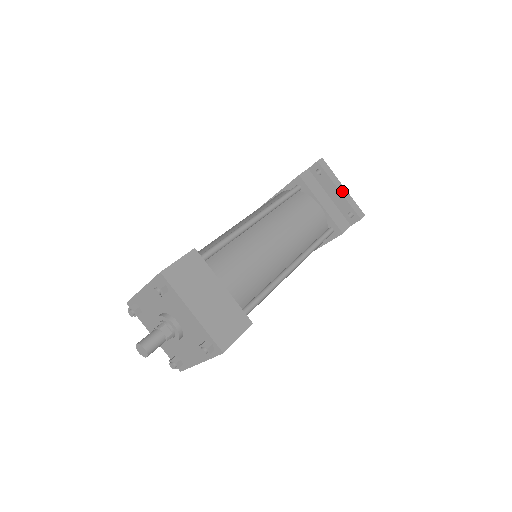
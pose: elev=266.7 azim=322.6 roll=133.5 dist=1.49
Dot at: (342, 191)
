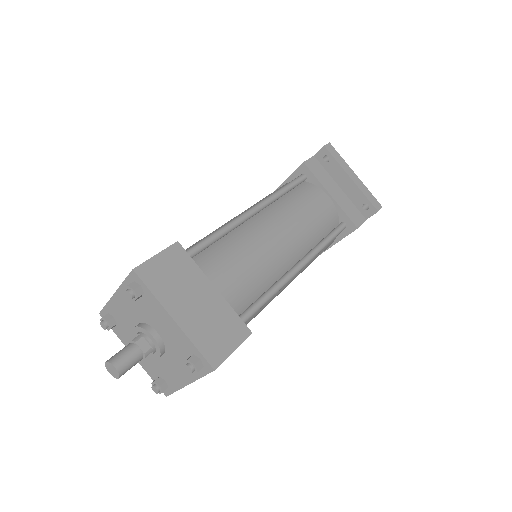
Dot at: (354, 179)
